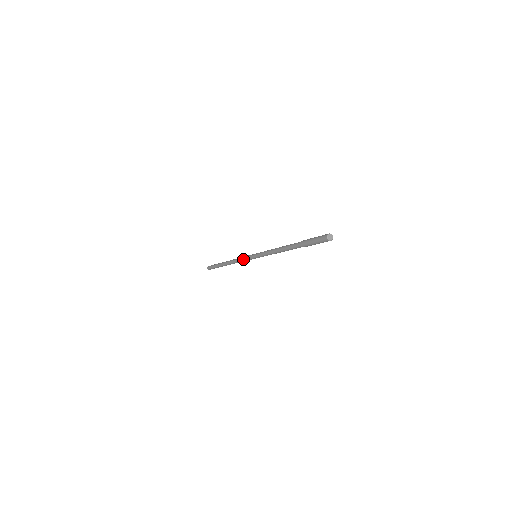
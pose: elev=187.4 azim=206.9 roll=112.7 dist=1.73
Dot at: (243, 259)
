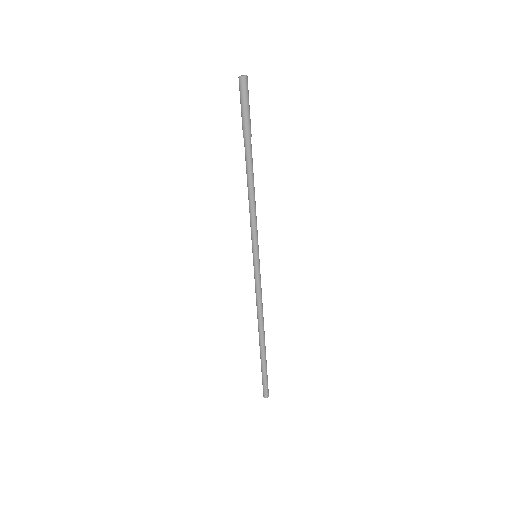
Dot at: (256, 287)
